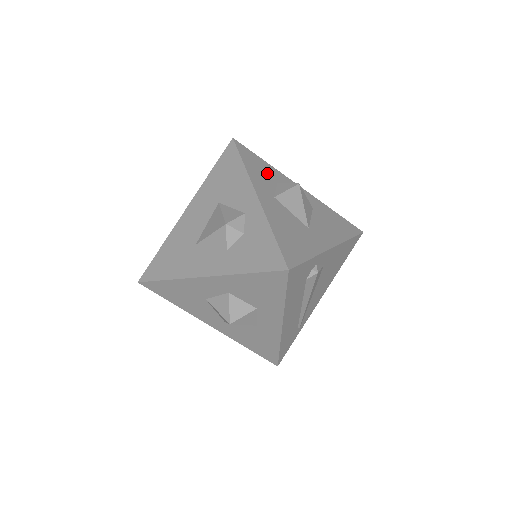
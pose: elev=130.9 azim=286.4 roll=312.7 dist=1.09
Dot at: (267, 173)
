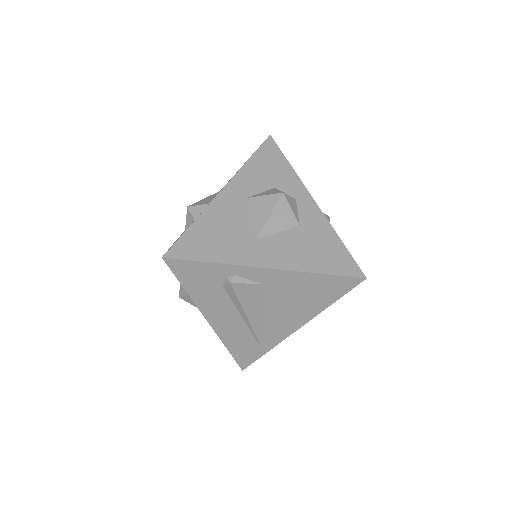
Dot at: (274, 175)
